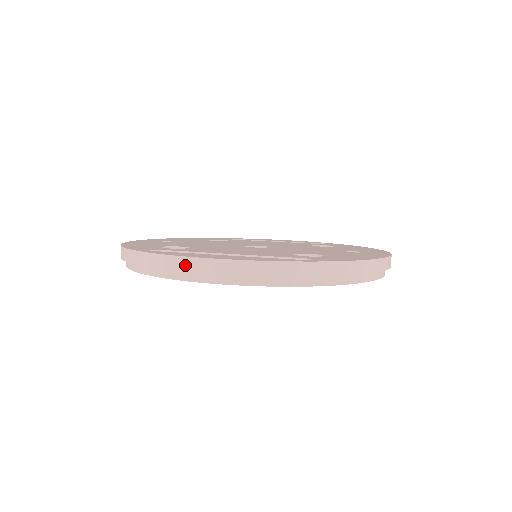
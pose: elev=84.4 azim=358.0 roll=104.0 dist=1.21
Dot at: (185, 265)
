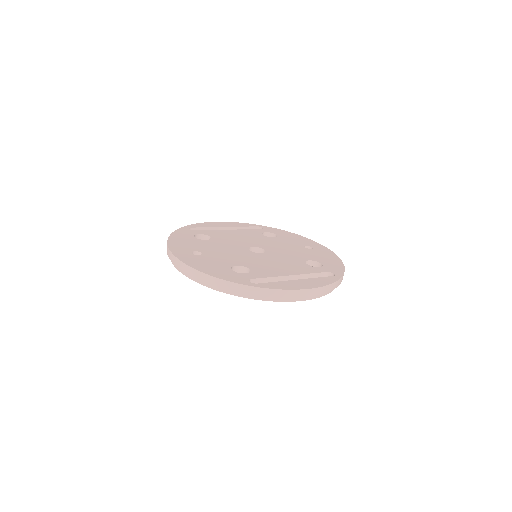
Dot at: (294, 294)
